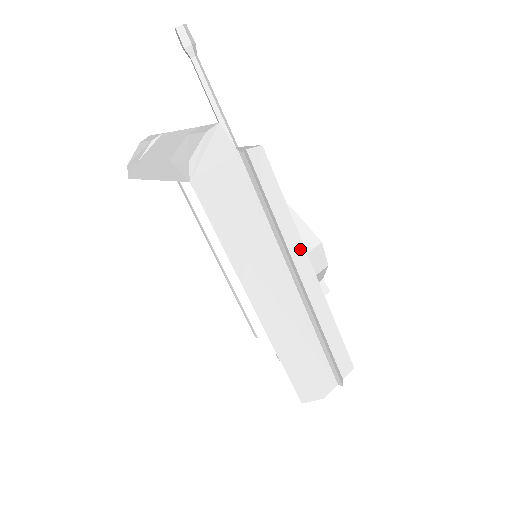
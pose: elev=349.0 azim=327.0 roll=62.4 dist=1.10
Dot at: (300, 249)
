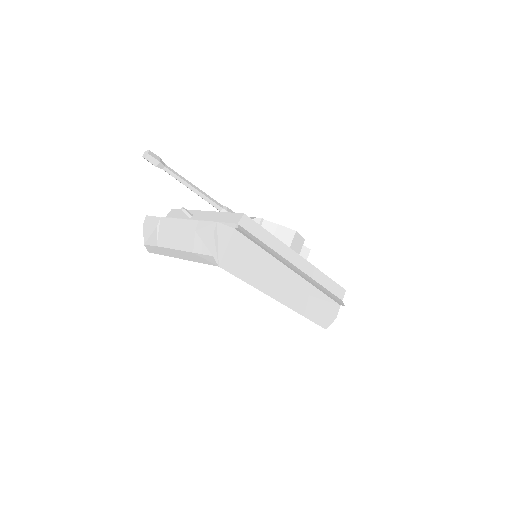
Dot at: (290, 252)
